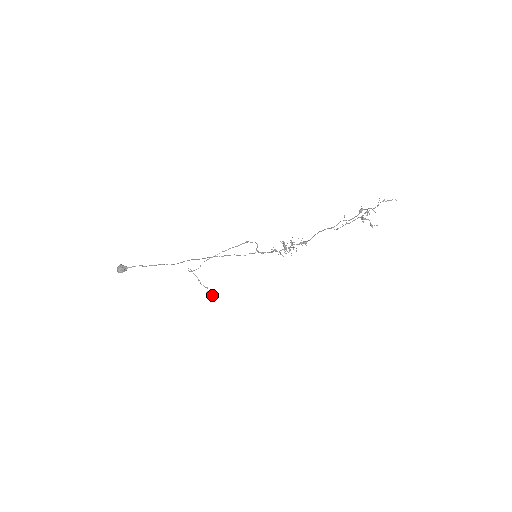
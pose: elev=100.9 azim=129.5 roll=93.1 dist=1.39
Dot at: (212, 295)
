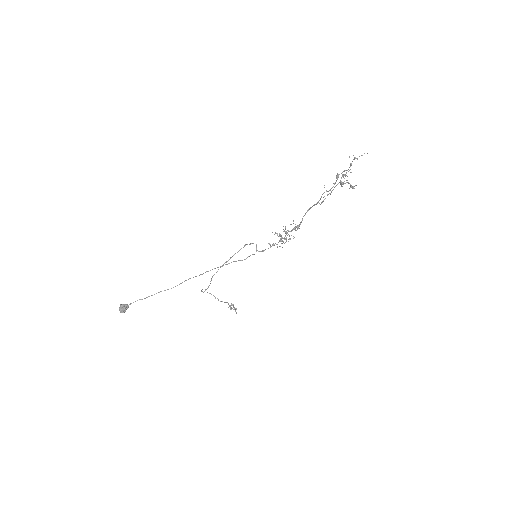
Dot at: (234, 308)
